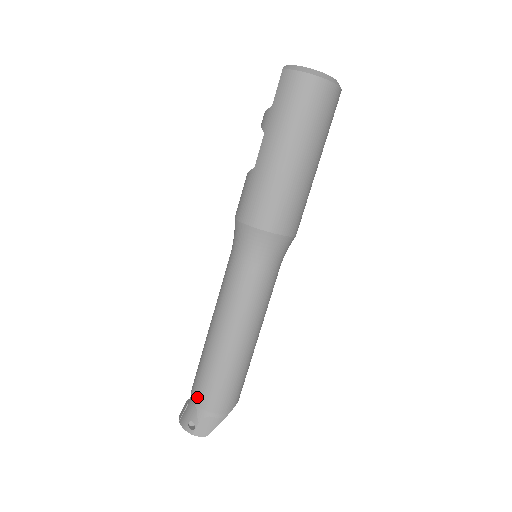
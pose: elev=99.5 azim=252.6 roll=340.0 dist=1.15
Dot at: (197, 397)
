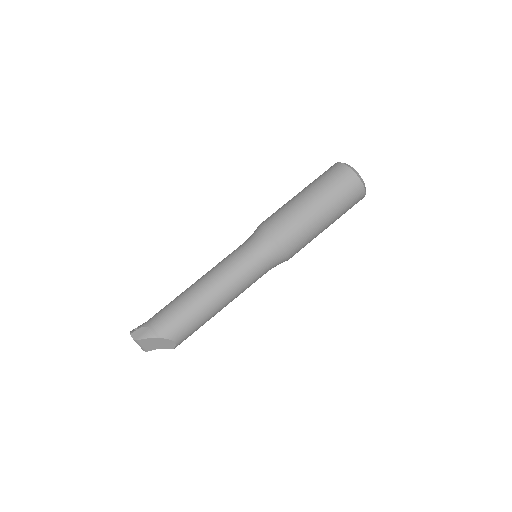
Dot at: (154, 315)
